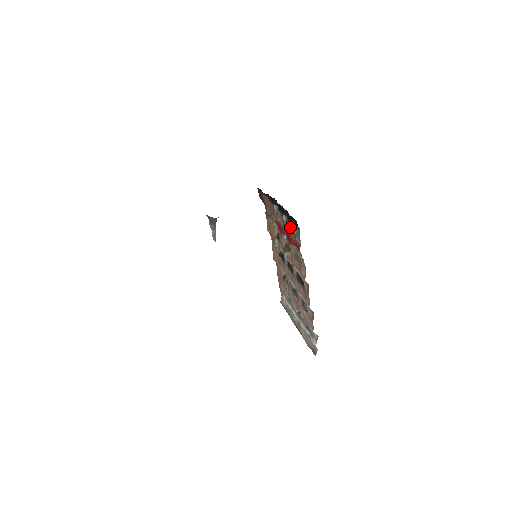
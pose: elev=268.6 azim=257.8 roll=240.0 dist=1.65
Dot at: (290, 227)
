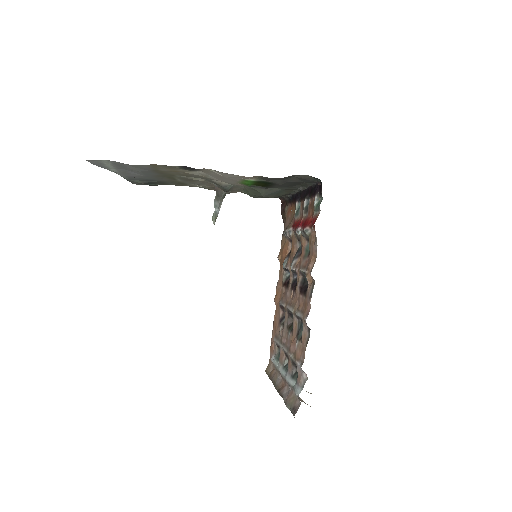
Dot at: (310, 206)
